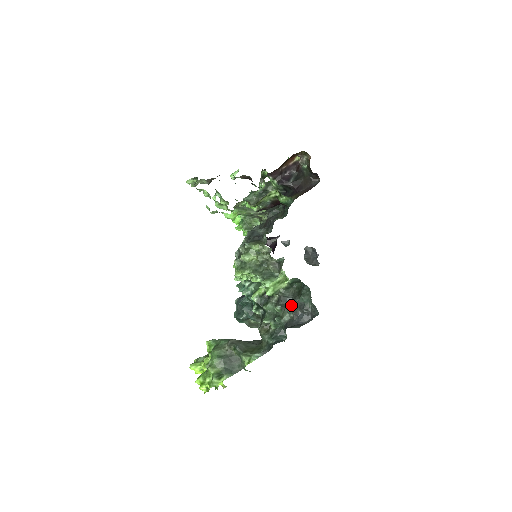
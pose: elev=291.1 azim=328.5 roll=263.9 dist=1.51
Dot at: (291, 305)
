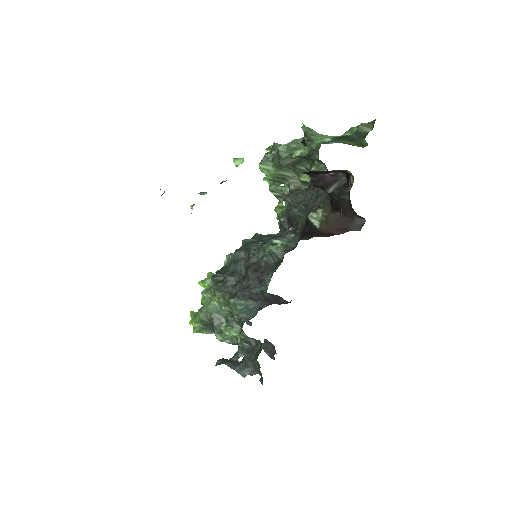
Dot at: (247, 355)
